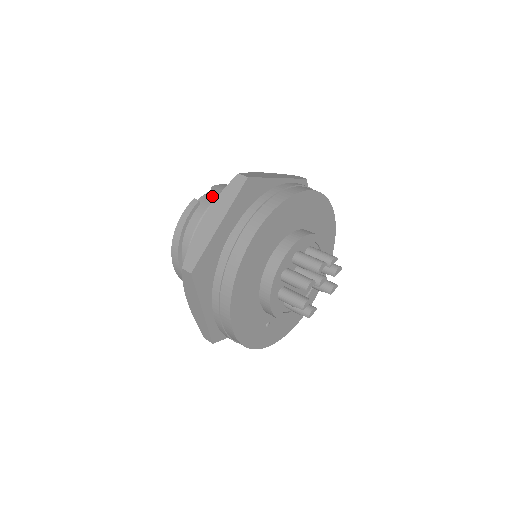
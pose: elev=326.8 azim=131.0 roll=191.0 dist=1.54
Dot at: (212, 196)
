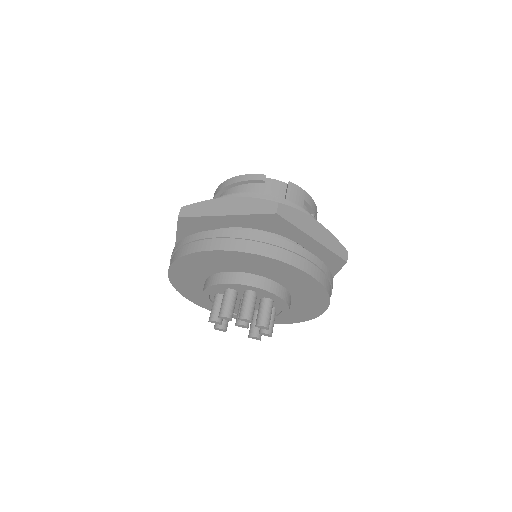
Dot at: (279, 188)
